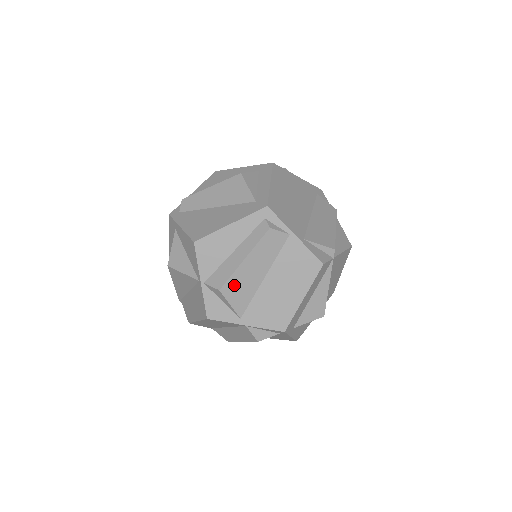
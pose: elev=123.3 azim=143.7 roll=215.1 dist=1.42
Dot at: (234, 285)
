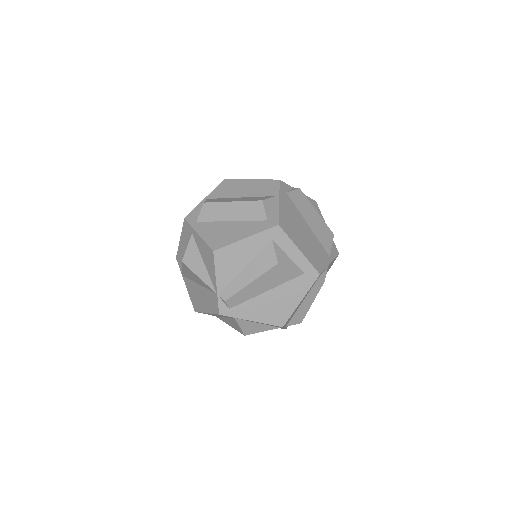
Dot at: occluded
